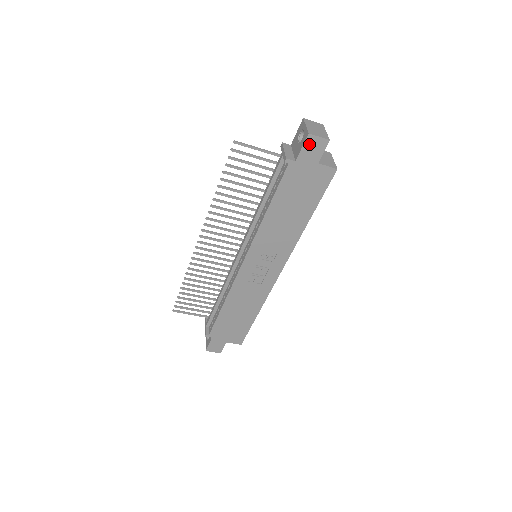
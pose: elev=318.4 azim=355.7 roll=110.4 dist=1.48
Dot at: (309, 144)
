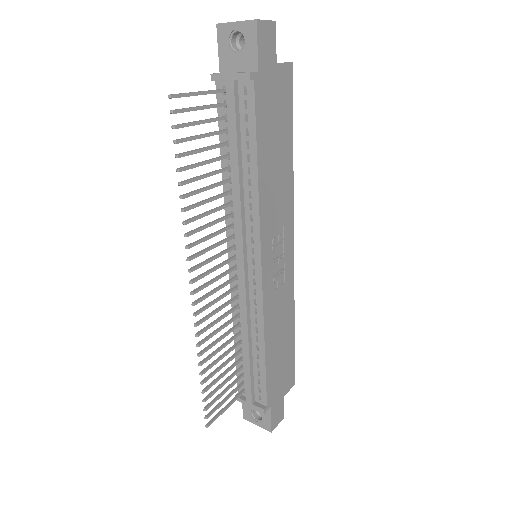
Dot at: (261, 37)
